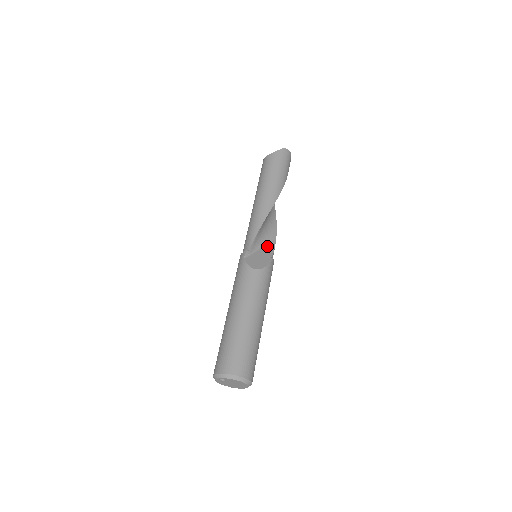
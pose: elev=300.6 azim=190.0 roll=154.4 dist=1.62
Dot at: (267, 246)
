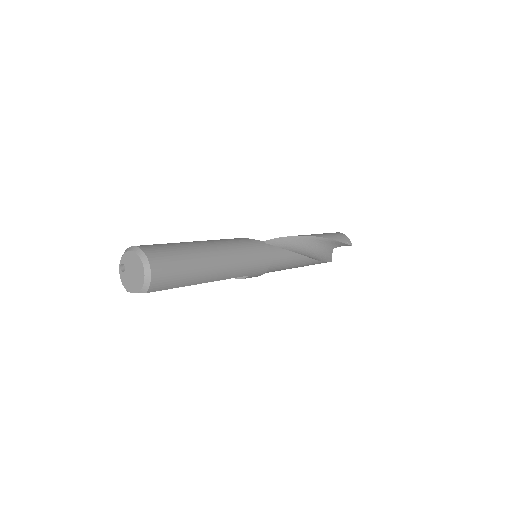
Dot at: occluded
